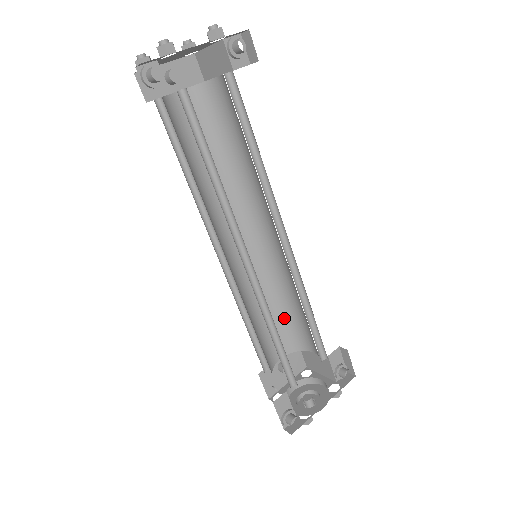
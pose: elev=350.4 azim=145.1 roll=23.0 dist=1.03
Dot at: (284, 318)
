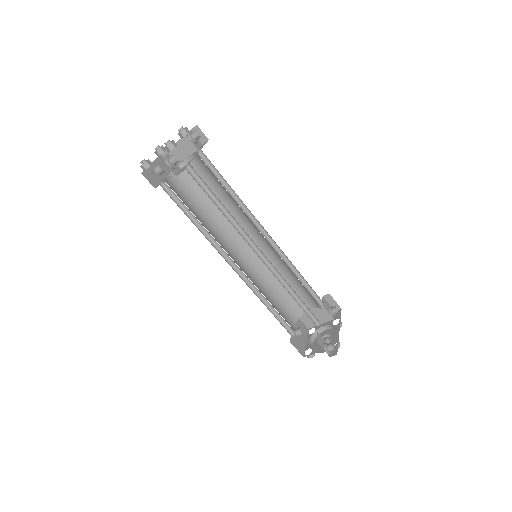
Dot at: (283, 297)
